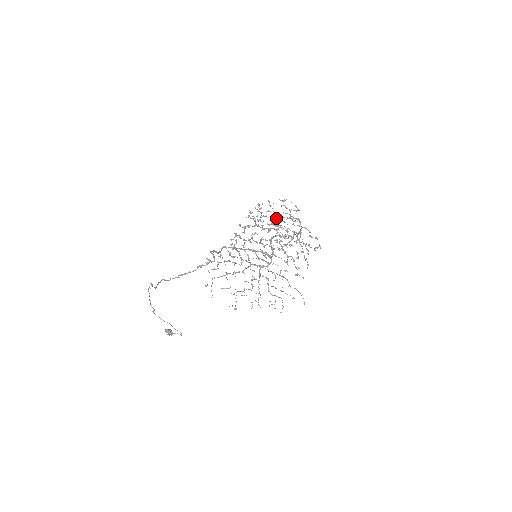
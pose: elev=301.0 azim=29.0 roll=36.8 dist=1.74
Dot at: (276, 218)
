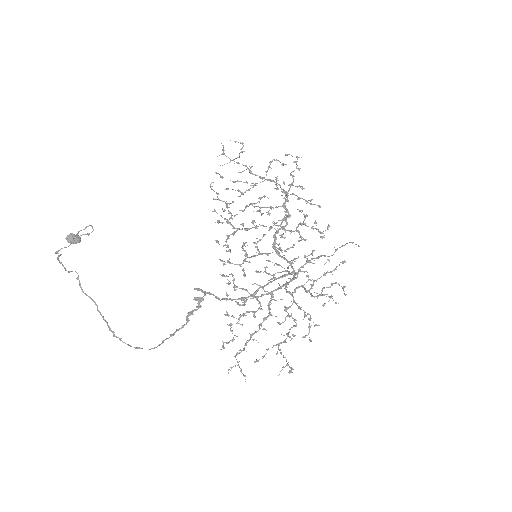
Dot at: (242, 193)
